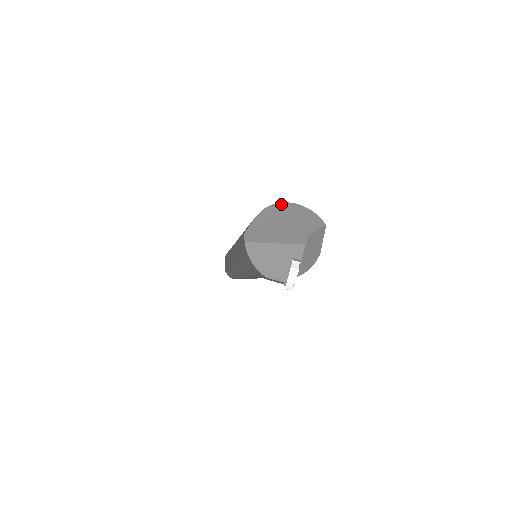
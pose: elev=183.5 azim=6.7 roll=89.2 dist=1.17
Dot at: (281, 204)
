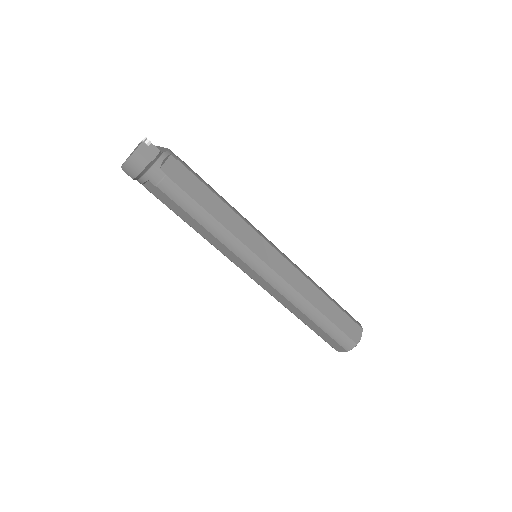
Dot at: occluded
